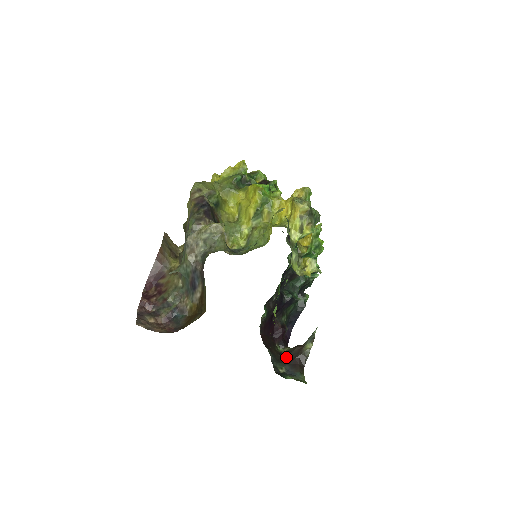
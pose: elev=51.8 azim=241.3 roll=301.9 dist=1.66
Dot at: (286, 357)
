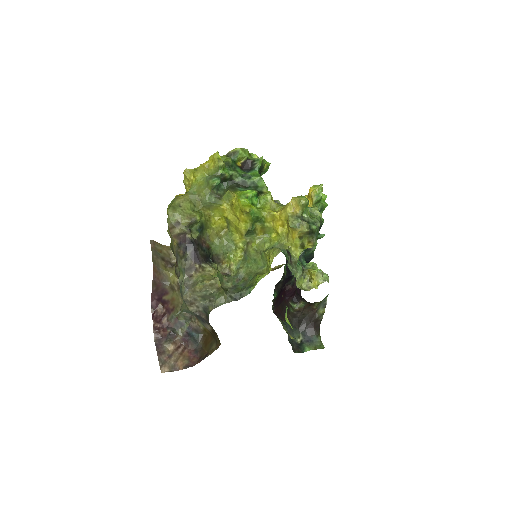
Dot at: (301, 322)
